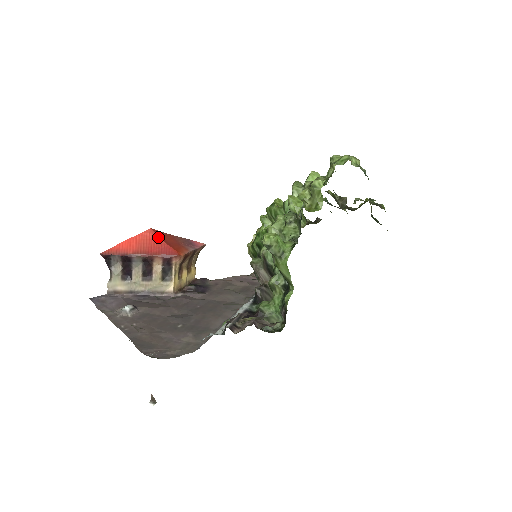
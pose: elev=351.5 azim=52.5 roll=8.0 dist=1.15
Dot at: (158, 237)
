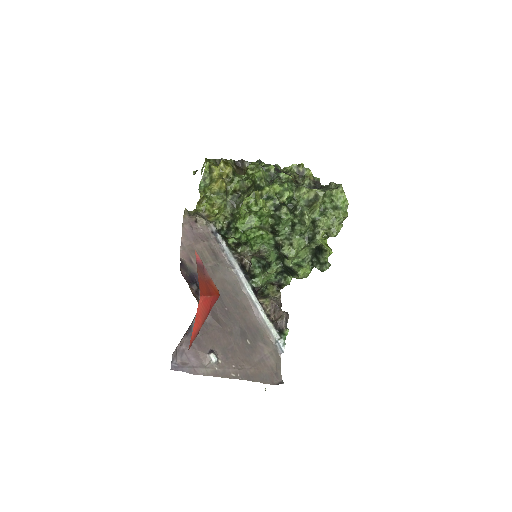
Dot at: (207, 297)
